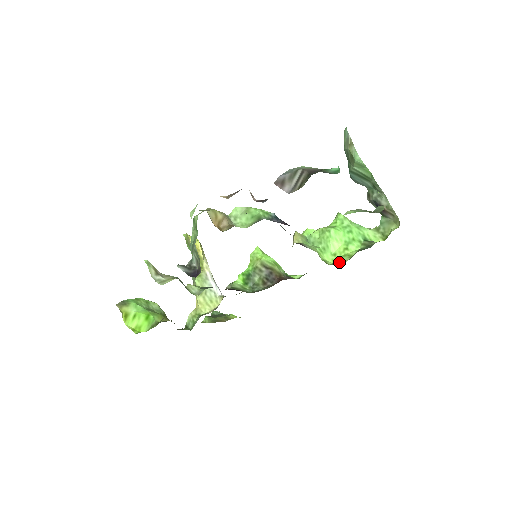
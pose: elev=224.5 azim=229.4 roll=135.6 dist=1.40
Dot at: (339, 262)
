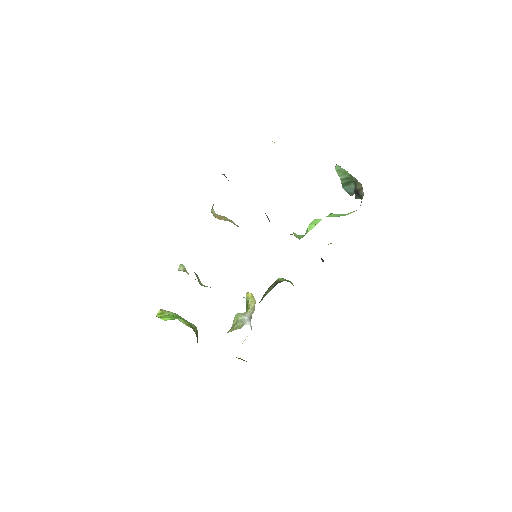
Dot at: occluded
